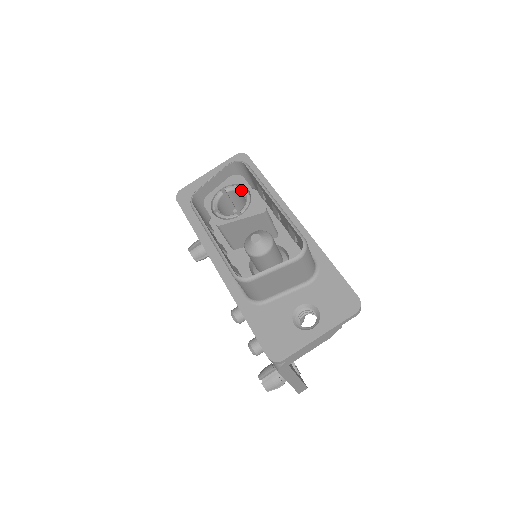
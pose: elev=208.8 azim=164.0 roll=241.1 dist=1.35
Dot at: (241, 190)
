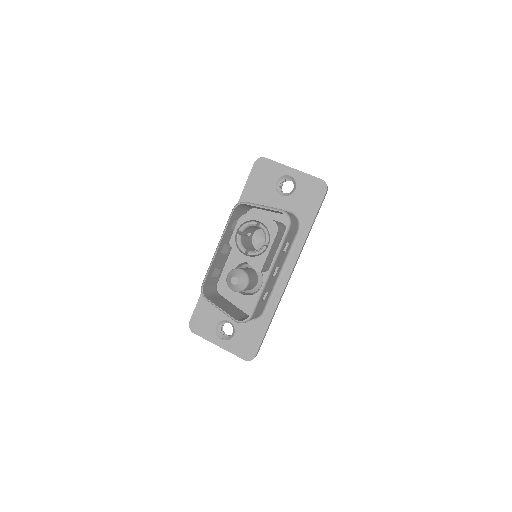
Dot at: (266, 239)
